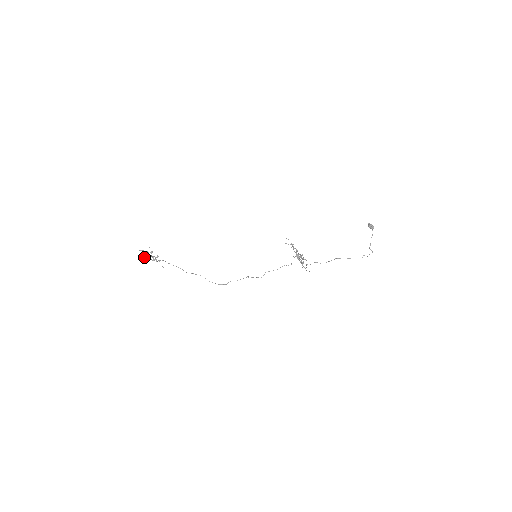
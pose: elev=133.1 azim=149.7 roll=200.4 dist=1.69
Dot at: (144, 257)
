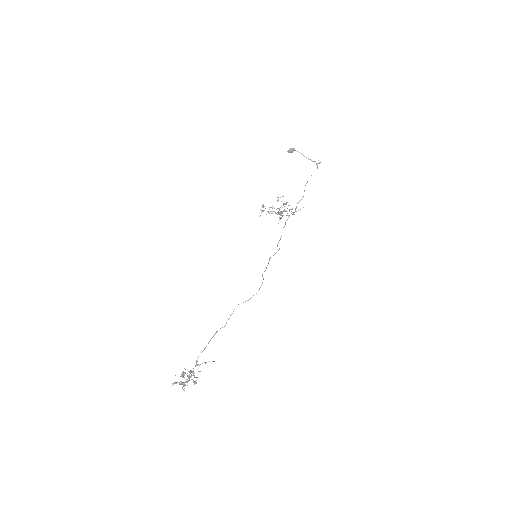
Dot at: occluded
